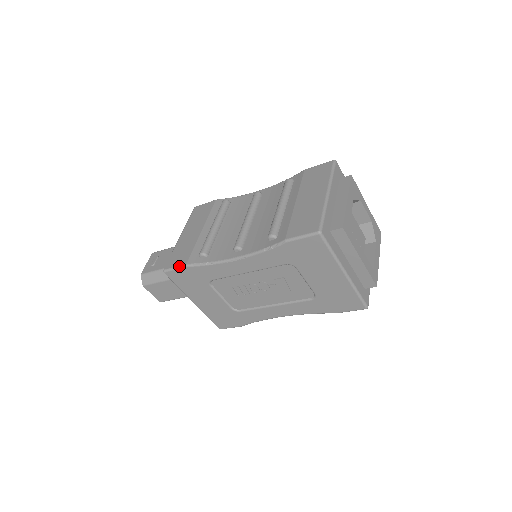
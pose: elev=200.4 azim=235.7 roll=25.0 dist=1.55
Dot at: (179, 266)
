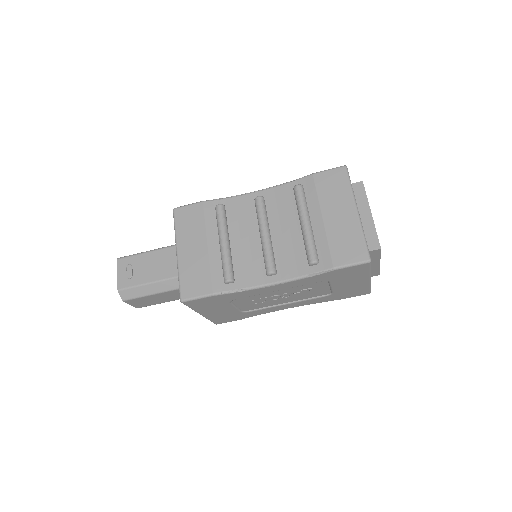
Dot at: (203, 296)
